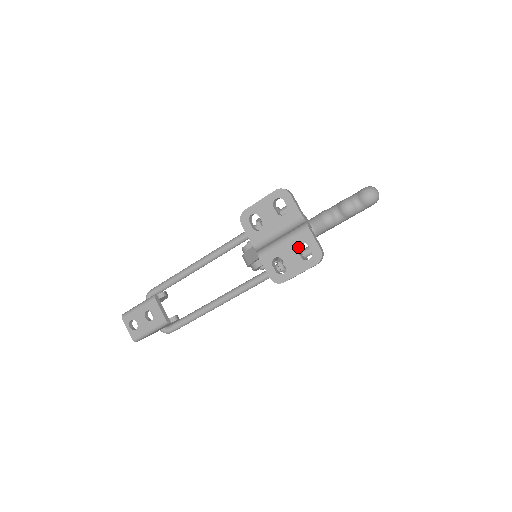
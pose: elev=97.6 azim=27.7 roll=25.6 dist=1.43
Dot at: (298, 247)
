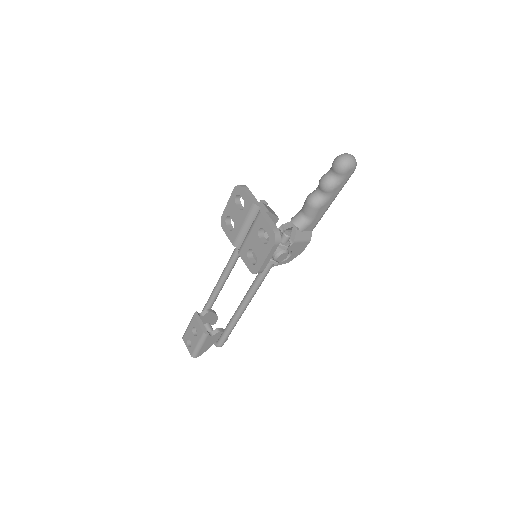
Dot at: (261, 234)
